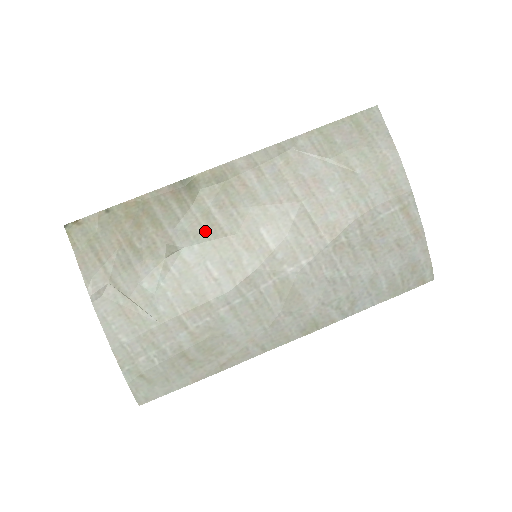
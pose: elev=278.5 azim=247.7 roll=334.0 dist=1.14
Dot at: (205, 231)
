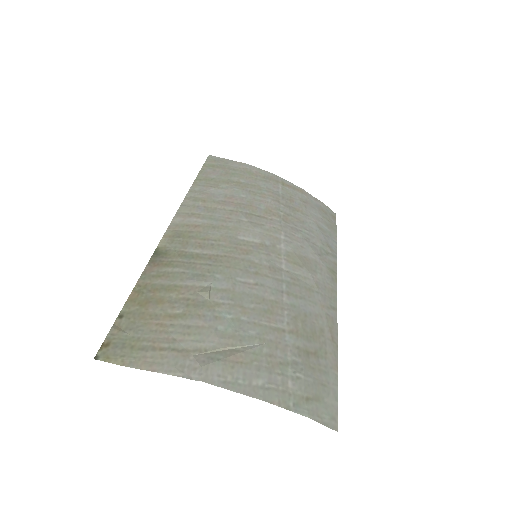
Dot at: (210, 264)
